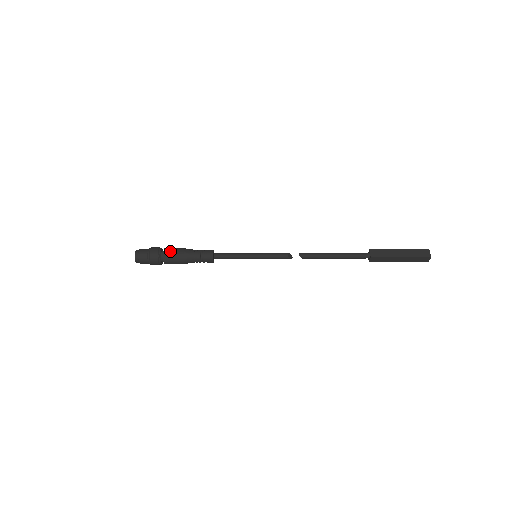
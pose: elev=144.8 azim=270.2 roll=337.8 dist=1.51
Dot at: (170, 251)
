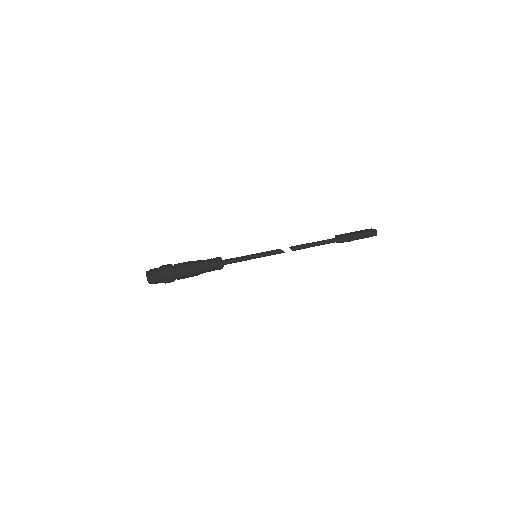
Dot at: (181, 263)
